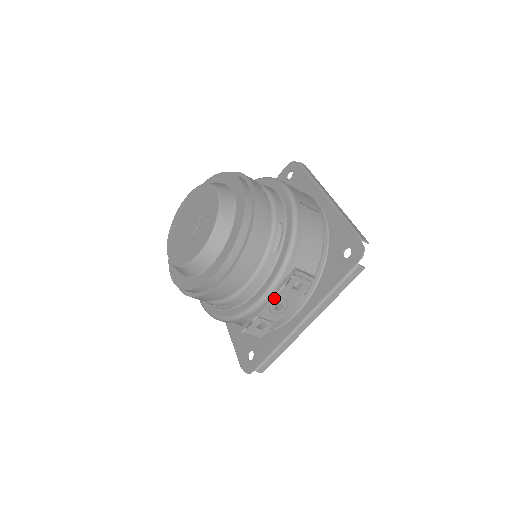
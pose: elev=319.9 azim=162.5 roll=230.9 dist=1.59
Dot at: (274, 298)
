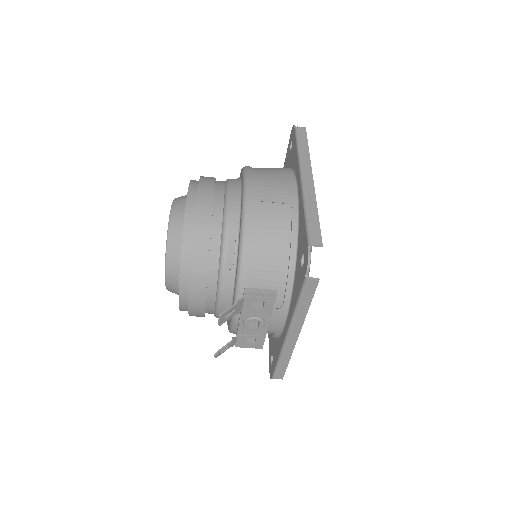
Dot at: (242, 318)
